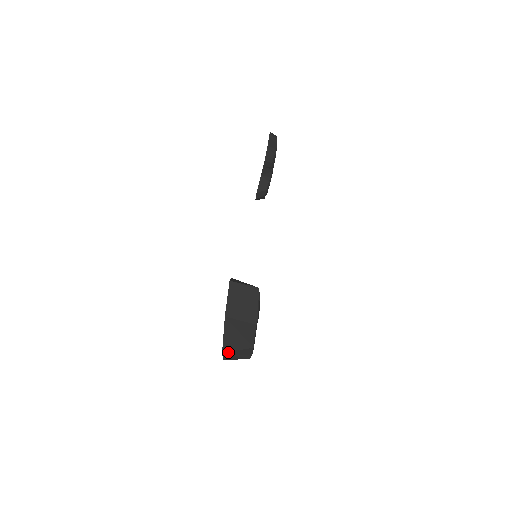
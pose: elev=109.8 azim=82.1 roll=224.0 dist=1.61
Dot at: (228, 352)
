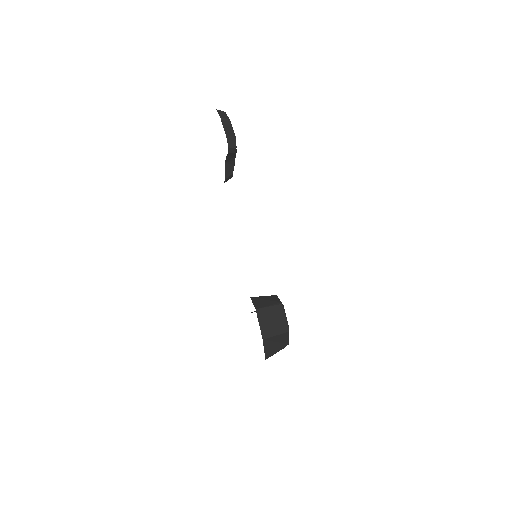
Dot at: occluded
